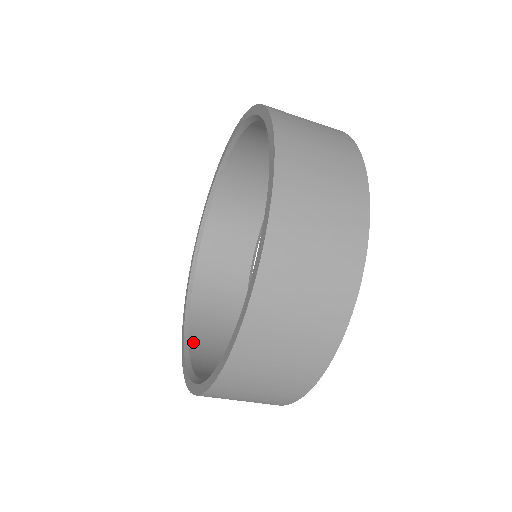
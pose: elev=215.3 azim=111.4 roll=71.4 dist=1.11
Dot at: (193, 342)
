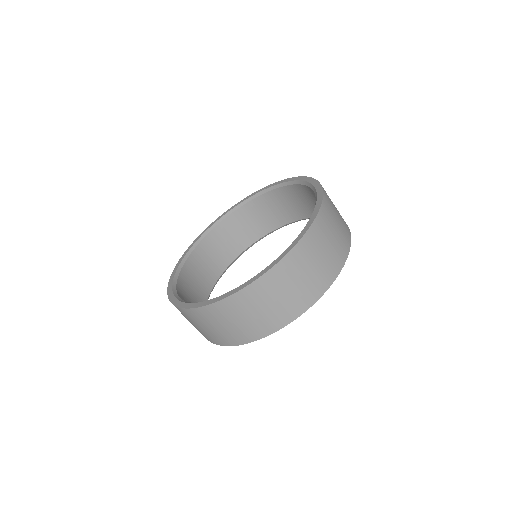
Dot at: (192, 256)
